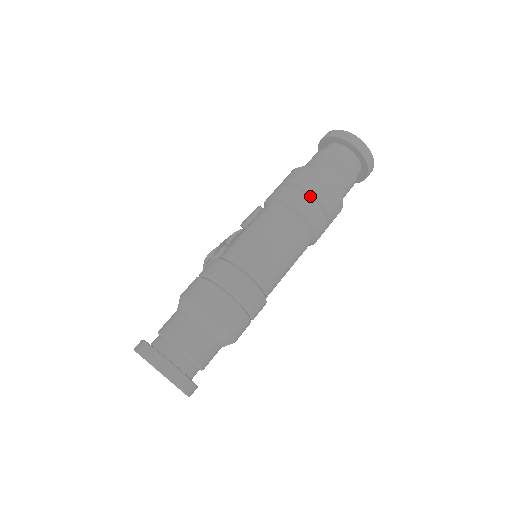
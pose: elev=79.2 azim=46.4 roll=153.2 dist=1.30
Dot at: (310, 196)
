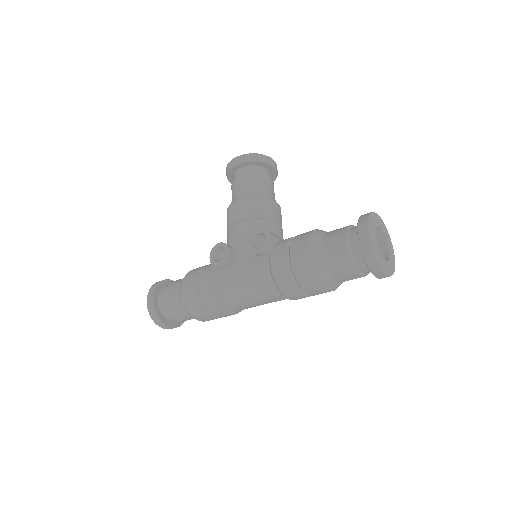
Dot at: (303, 292)
